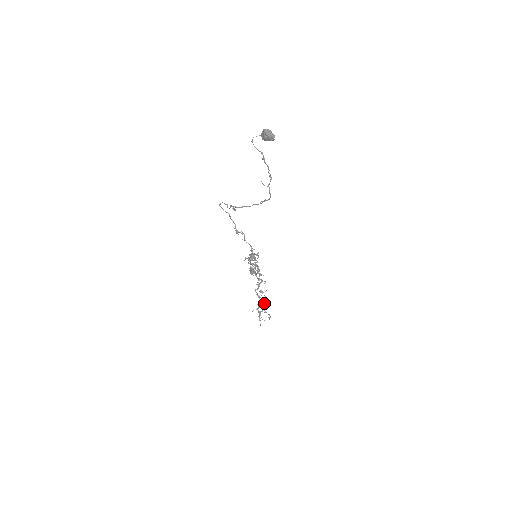
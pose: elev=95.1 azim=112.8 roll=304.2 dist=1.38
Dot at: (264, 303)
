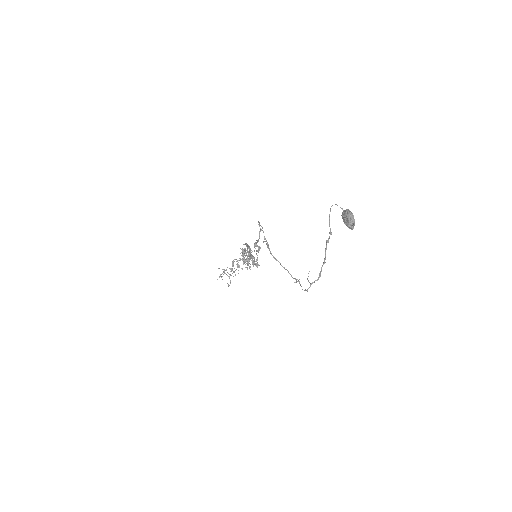
Dot at: occluded
